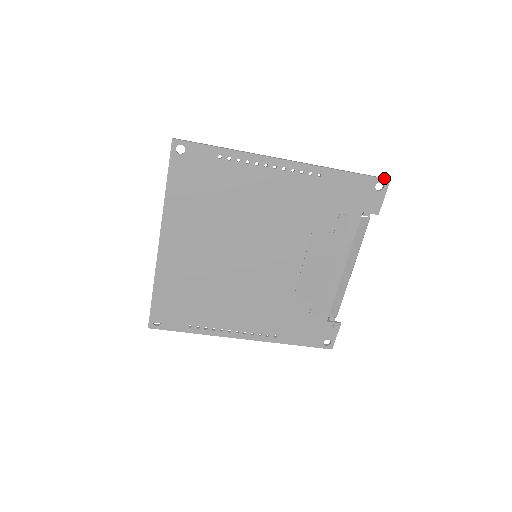
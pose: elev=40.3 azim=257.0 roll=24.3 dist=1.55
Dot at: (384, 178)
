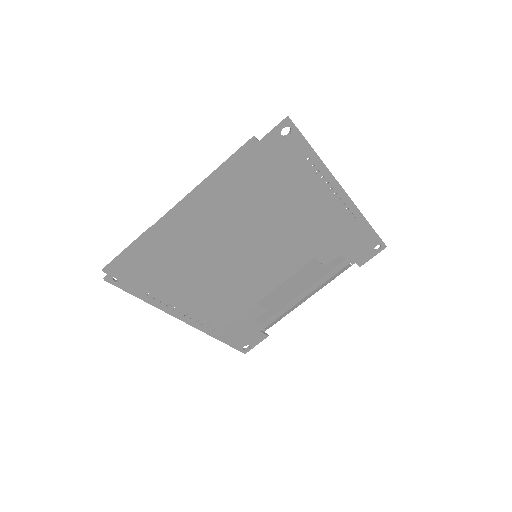
Dot at: occluded
